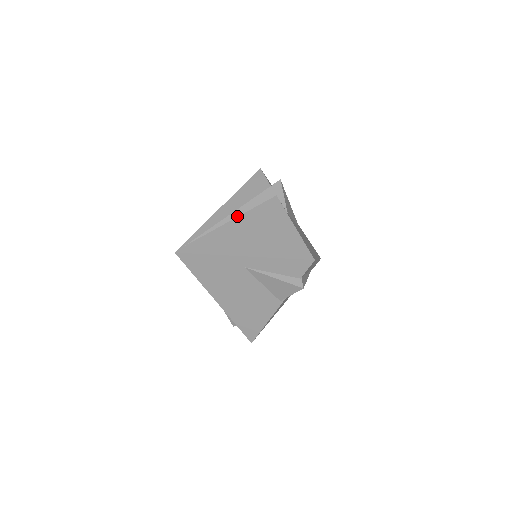
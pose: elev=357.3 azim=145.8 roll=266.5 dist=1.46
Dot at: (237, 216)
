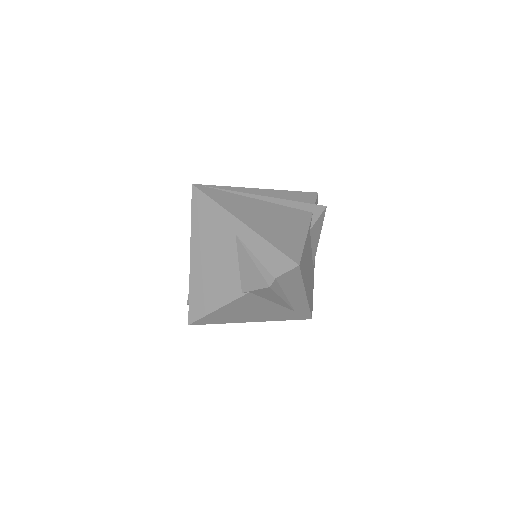
Dot at: (266, 200)
